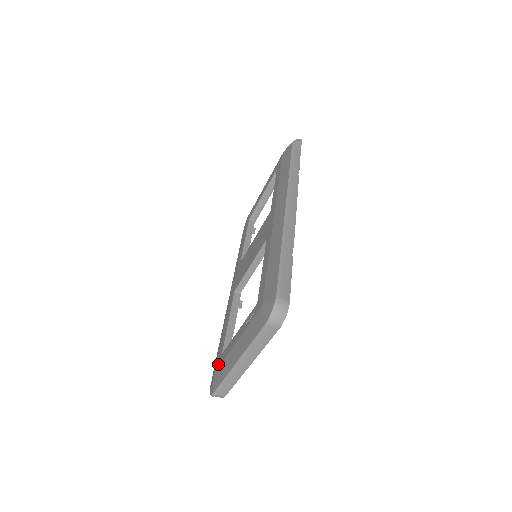
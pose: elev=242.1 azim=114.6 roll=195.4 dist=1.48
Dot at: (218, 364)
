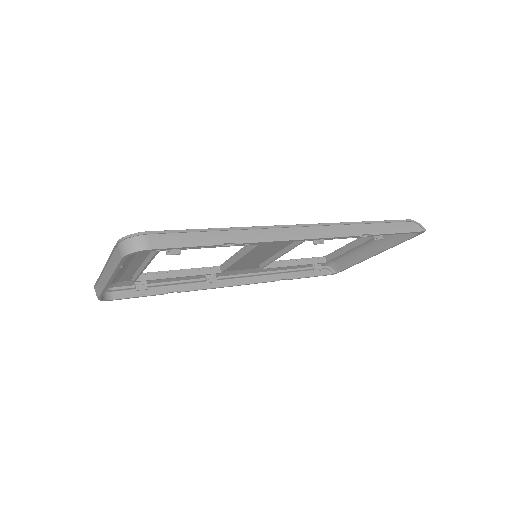
Dot at: occluded
